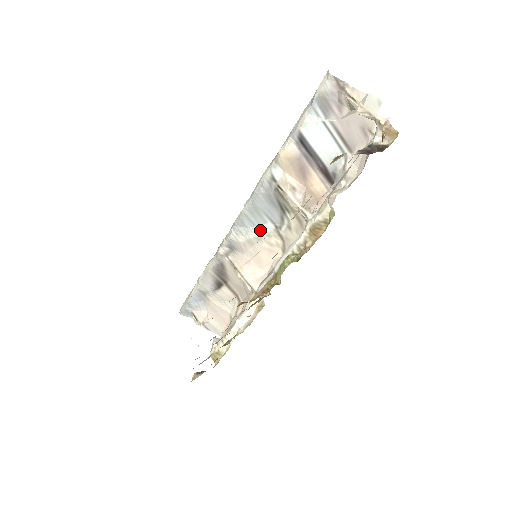
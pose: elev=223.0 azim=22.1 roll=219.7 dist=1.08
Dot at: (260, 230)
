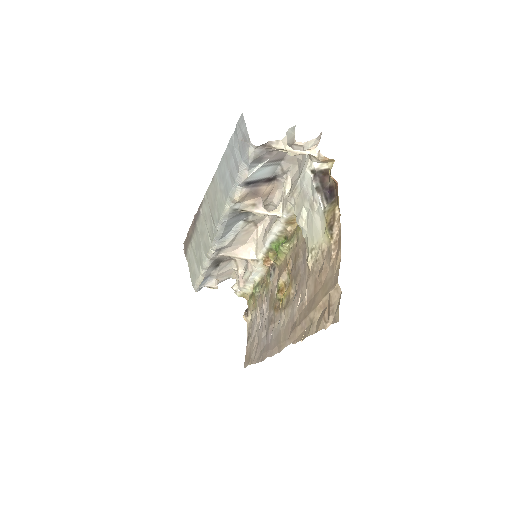
Dot at: (235, 230)
